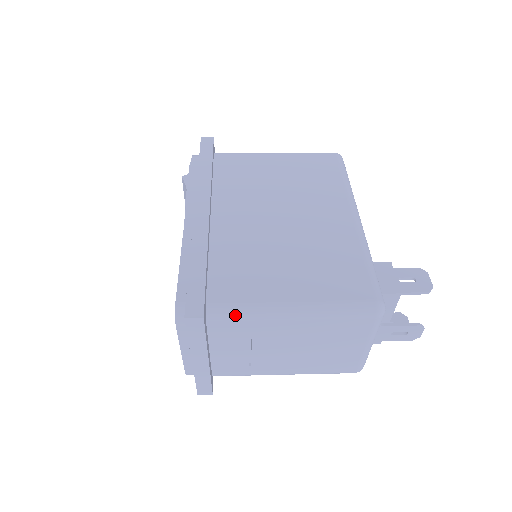
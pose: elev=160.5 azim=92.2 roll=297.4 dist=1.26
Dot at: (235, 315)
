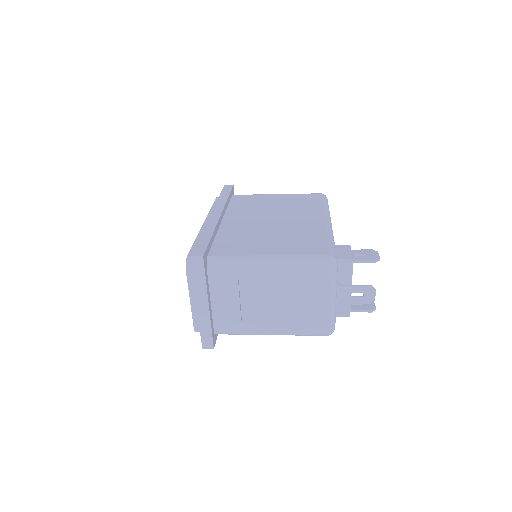
Dot at: (227, 263)
